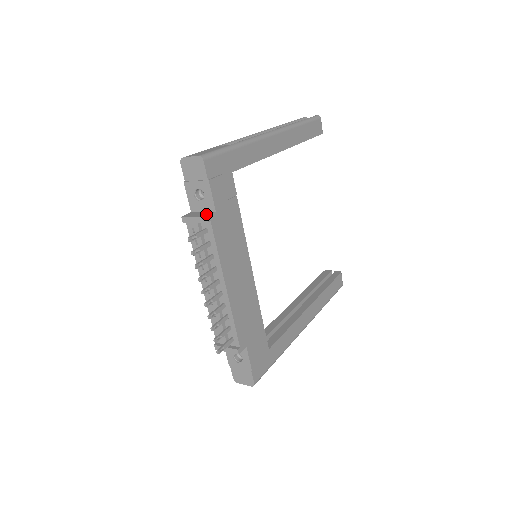
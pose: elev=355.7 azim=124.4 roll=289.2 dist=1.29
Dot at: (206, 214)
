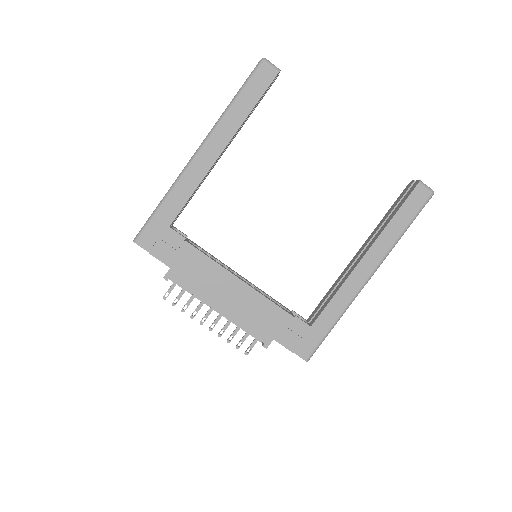
Dot at: (166, 273)
